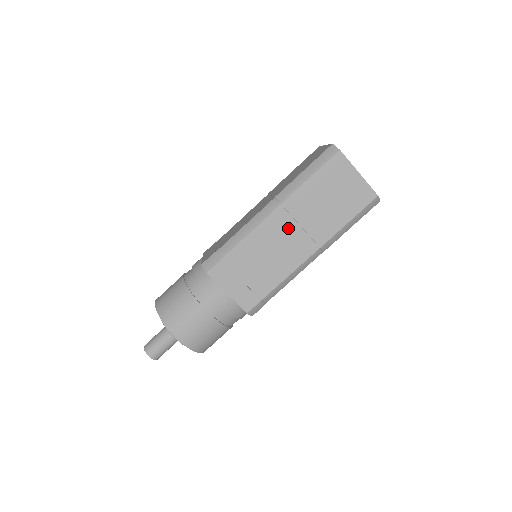
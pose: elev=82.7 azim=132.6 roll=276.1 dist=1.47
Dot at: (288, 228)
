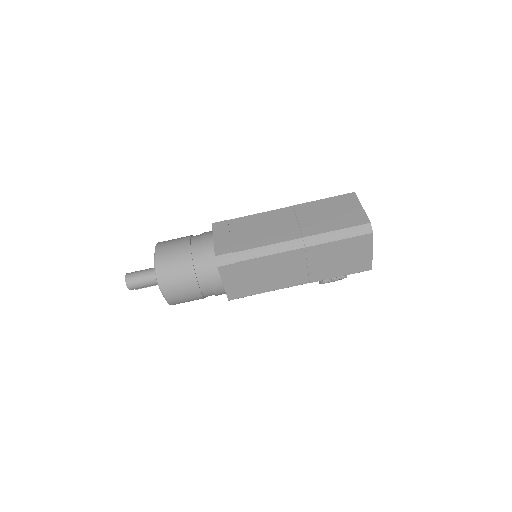
Dot at: (288, 219)
